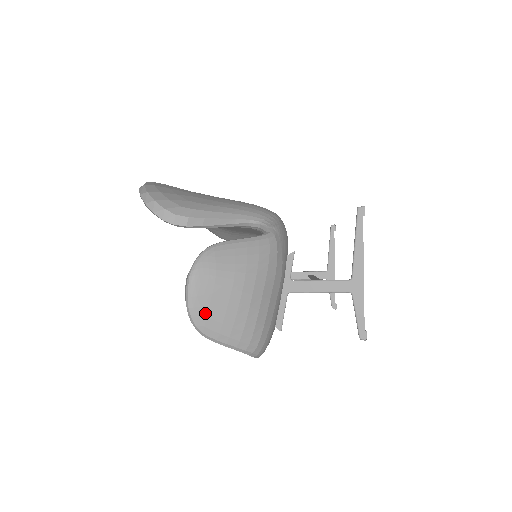
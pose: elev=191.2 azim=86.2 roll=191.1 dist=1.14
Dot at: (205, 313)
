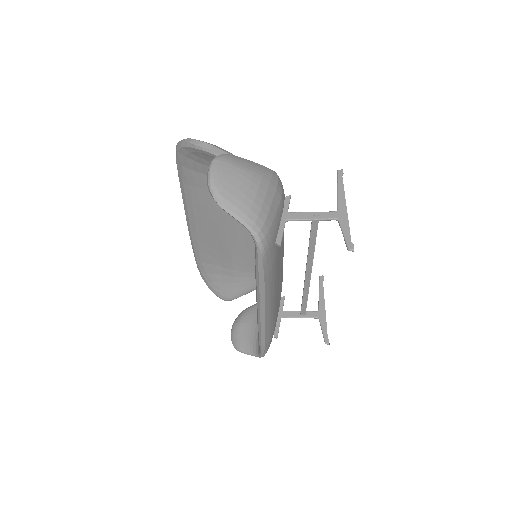
Dot at: (222, 185)
